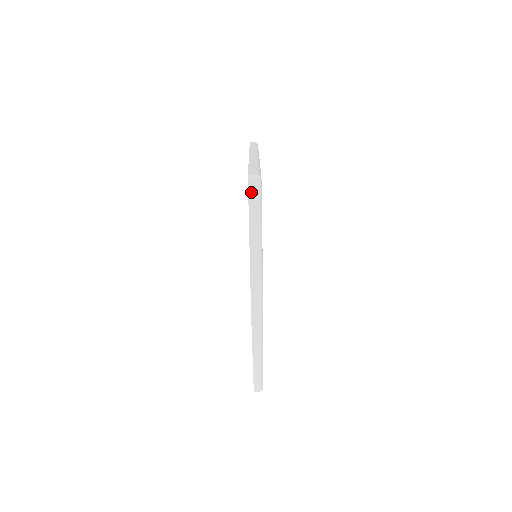
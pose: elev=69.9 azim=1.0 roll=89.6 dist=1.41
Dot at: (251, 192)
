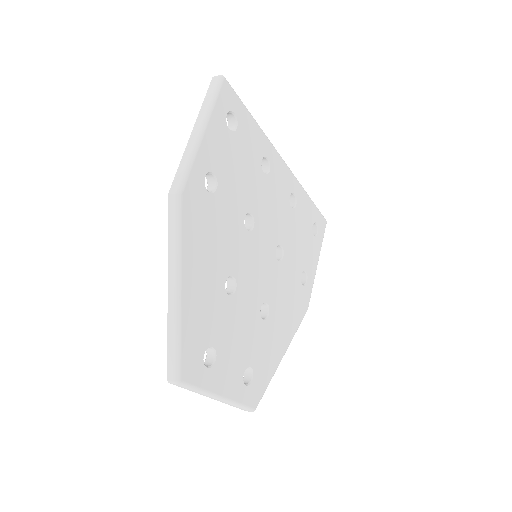
Dot at: (211, 85)
